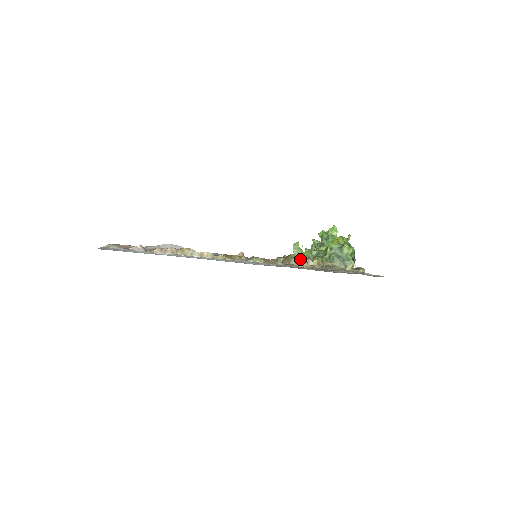
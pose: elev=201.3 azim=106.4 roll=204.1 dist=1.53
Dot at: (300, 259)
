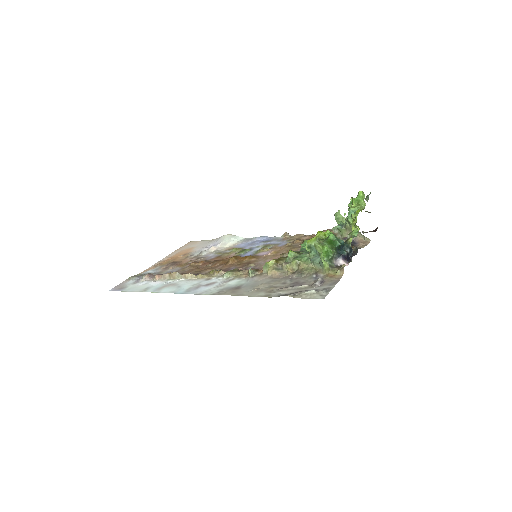
Dot at: (272, 266)
